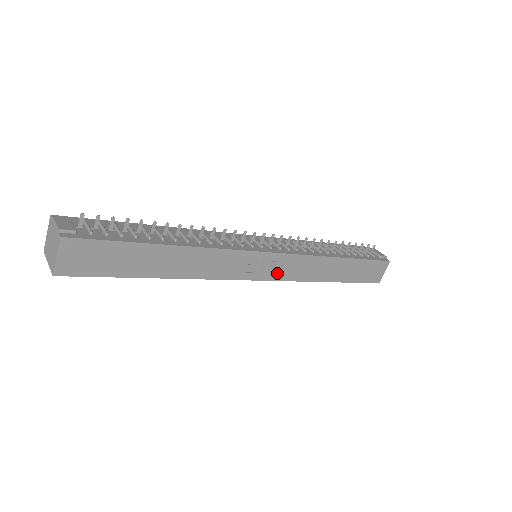
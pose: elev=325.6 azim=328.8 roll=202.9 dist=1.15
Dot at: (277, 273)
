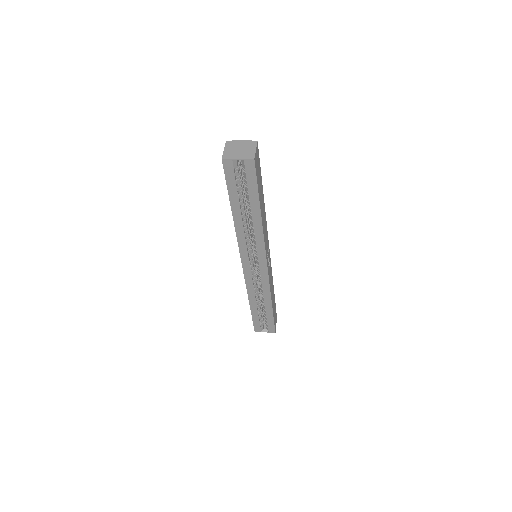
Dot at: (268, 269)
